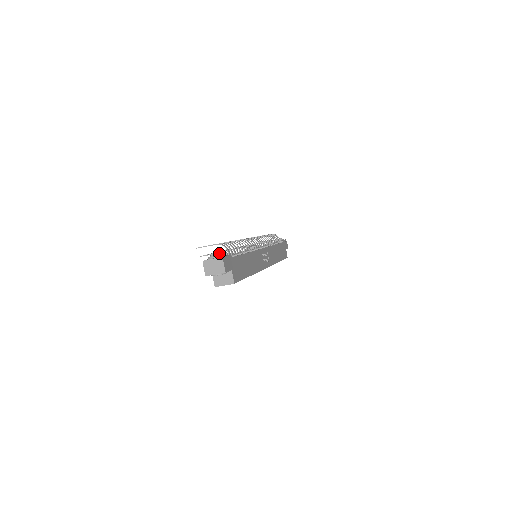
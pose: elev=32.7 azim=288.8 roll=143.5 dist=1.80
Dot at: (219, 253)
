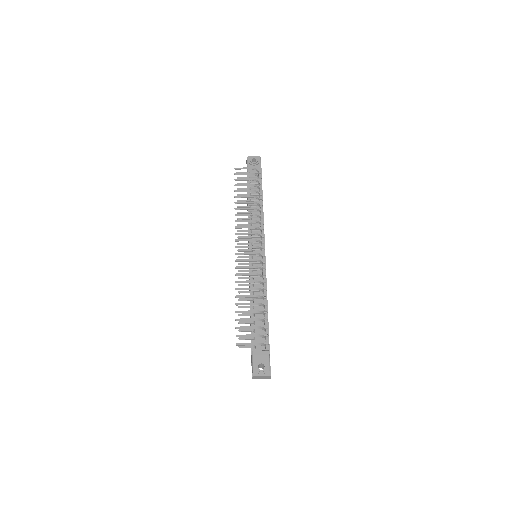
Dot at: (254, 340)
